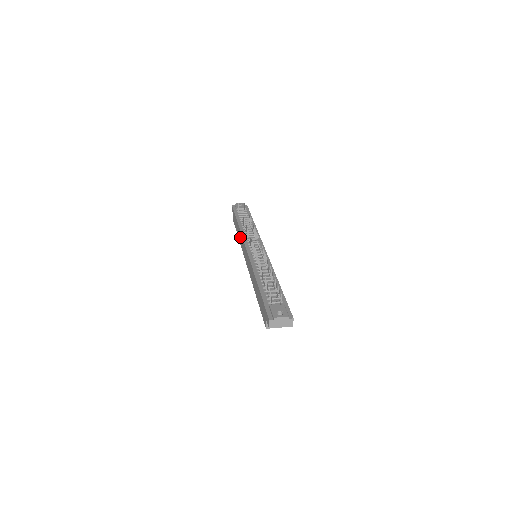
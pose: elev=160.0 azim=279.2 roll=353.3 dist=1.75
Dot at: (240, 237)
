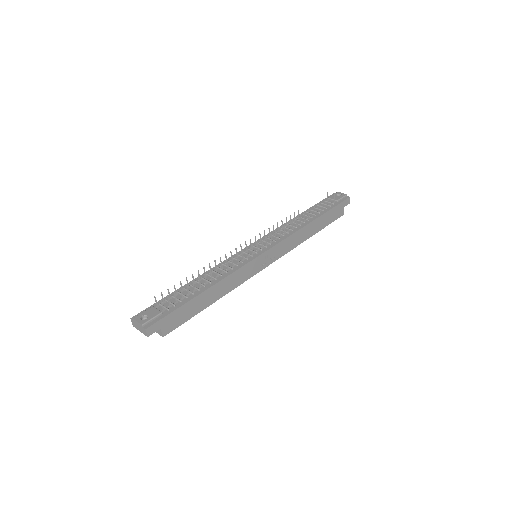
Dot at: occluded
